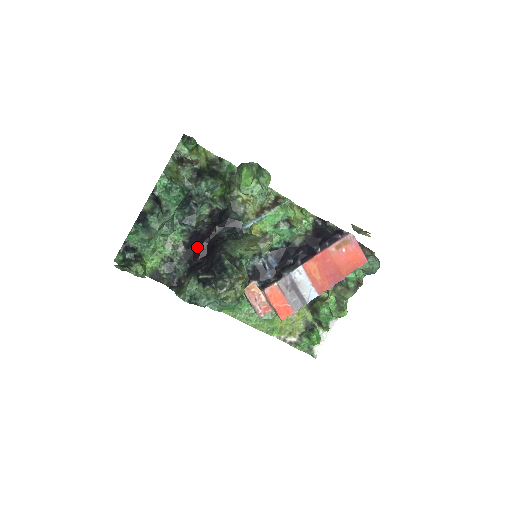
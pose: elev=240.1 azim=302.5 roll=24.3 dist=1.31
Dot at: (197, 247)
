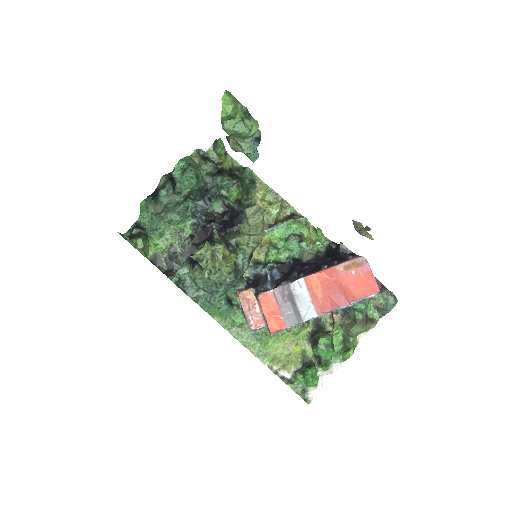
Dot at: occluded
